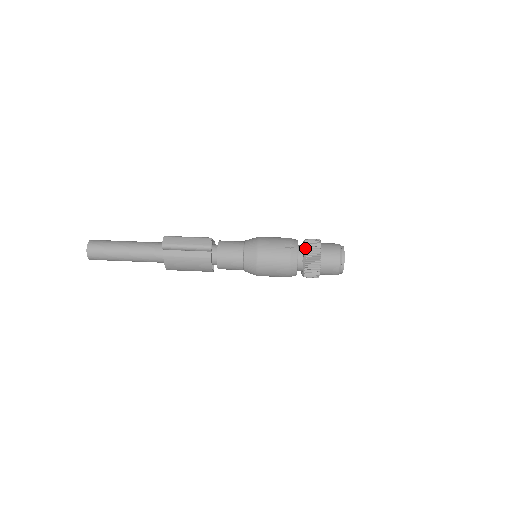
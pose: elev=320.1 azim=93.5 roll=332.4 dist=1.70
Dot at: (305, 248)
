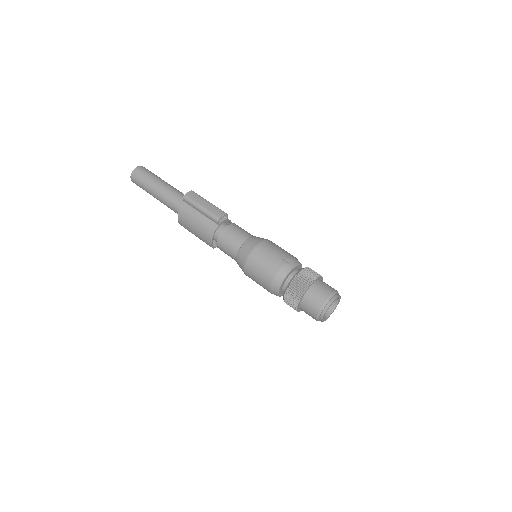
Dot at: (299, 271)
